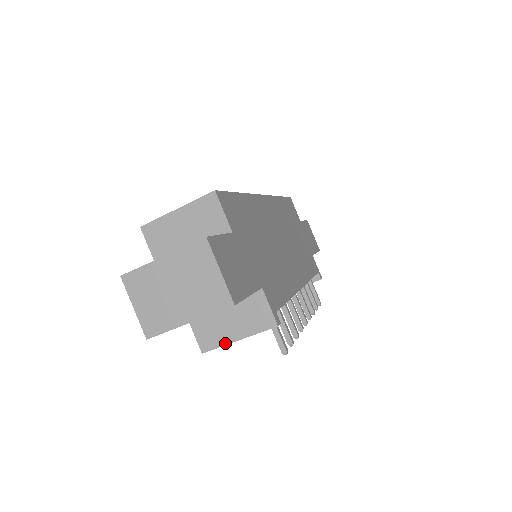
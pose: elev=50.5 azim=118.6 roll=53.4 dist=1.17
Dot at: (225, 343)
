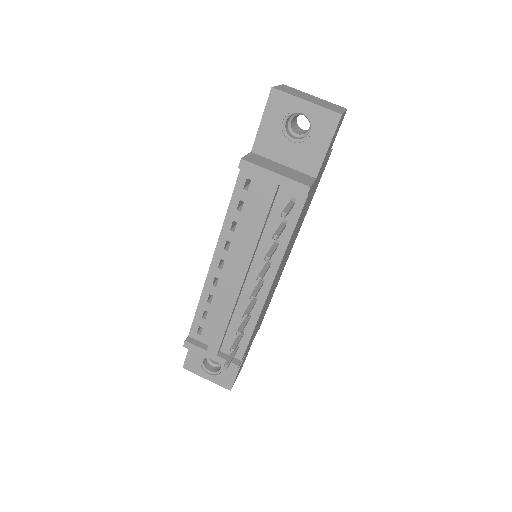
Dot at: (264, 167)
